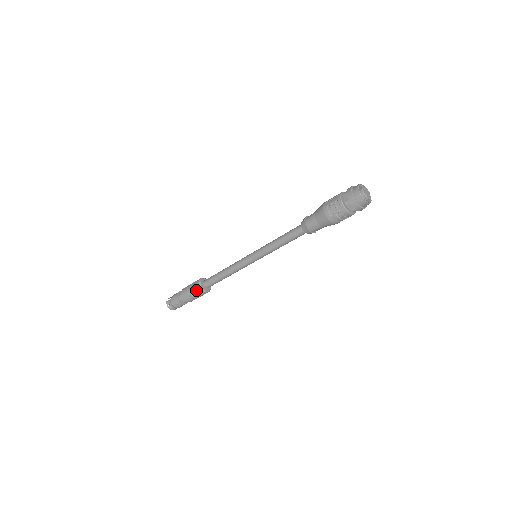
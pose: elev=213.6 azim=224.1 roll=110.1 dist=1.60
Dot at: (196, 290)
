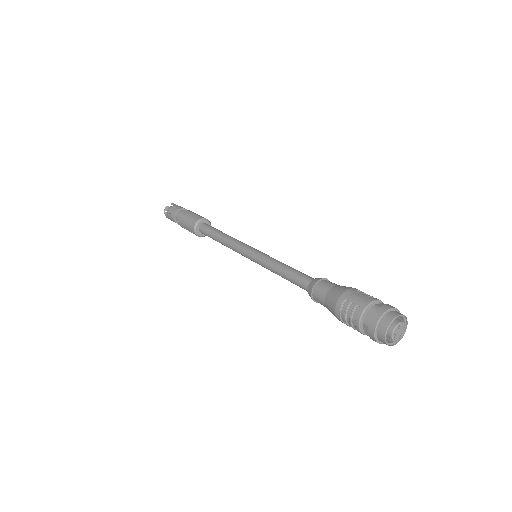
Dot at: (190, 226)
